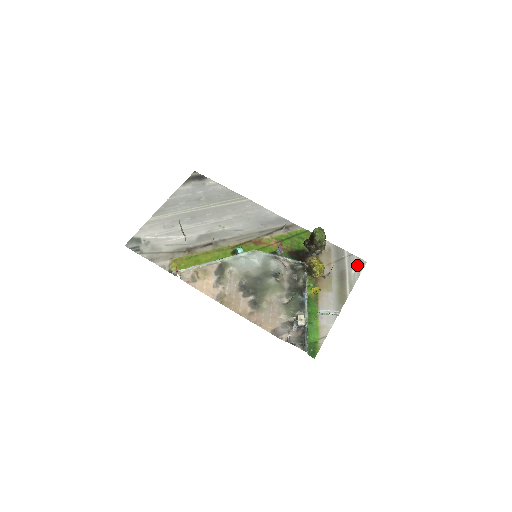
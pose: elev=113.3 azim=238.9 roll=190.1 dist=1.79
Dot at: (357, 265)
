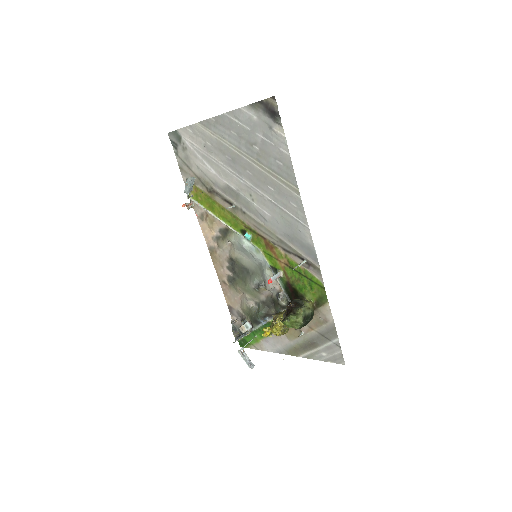
Dot at: (333, 356)
